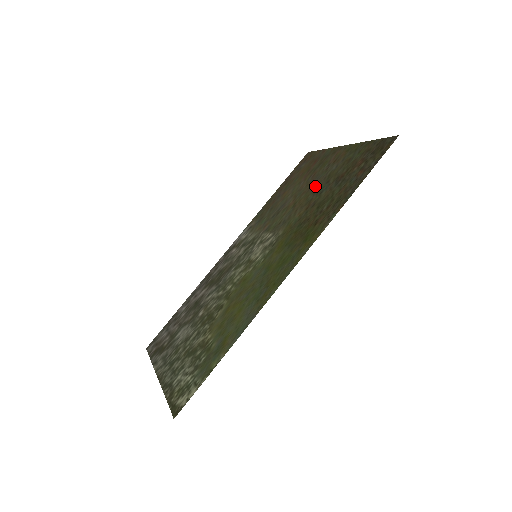
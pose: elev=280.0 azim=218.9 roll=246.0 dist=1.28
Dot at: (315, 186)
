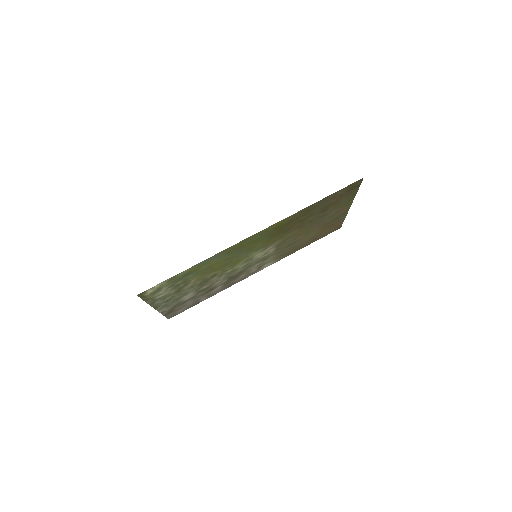
Dot at: (315, 223)
